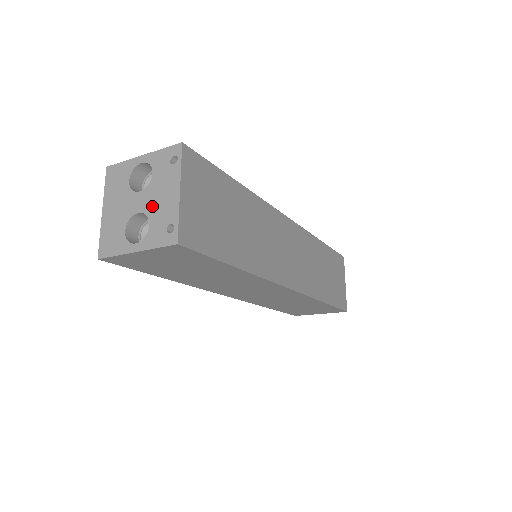
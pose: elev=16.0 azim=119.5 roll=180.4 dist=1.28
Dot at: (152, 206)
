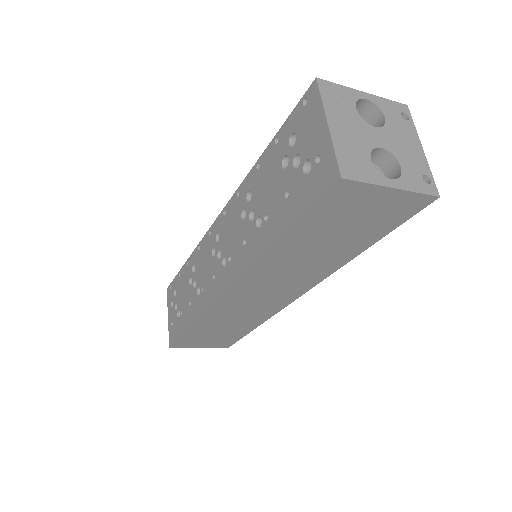
Dot at: (397, 148)
